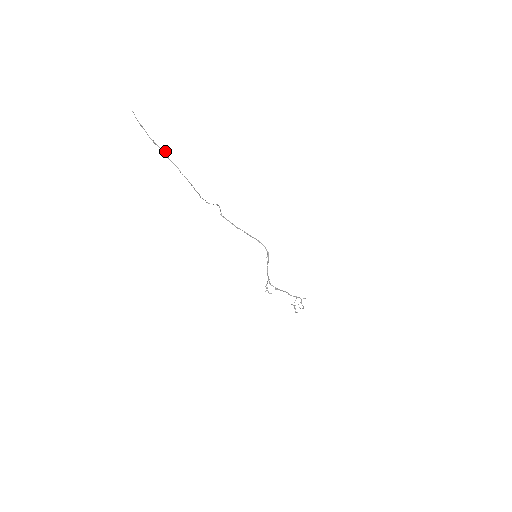
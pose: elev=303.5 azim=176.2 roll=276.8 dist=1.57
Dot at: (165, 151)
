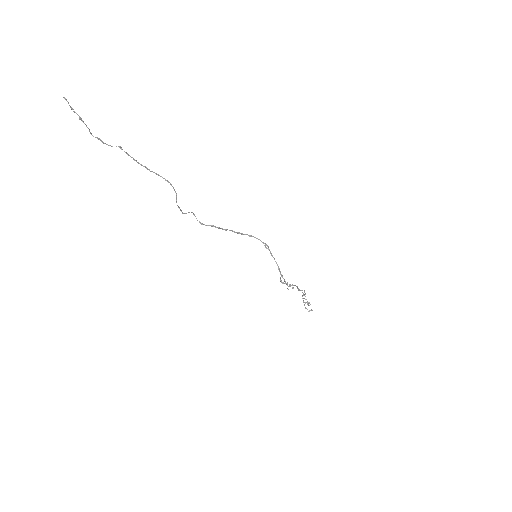
Dot at: (121, 148)
